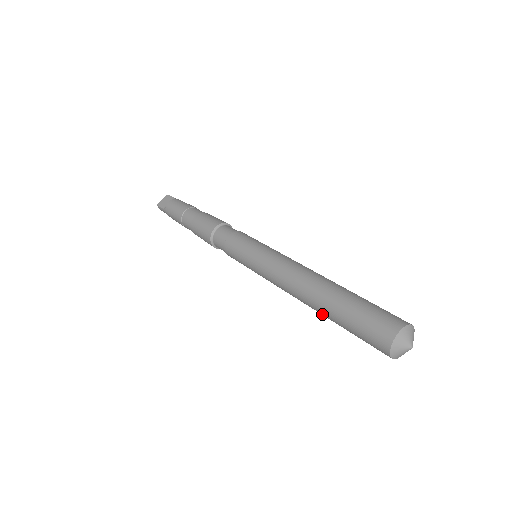
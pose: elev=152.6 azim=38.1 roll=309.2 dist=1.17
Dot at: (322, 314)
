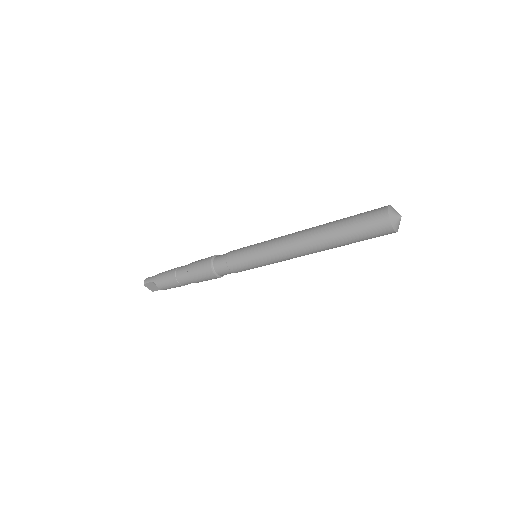
Dot at: (326, 227)
